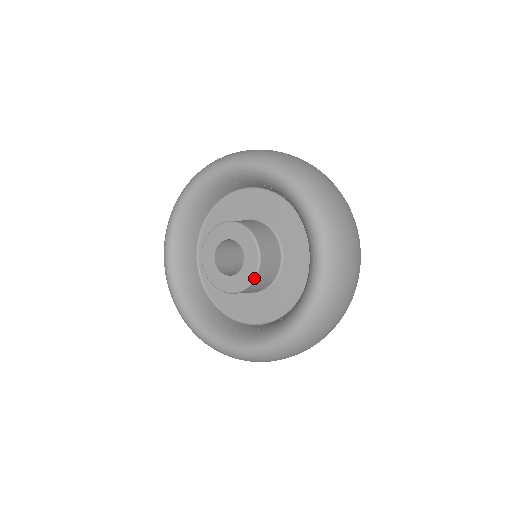
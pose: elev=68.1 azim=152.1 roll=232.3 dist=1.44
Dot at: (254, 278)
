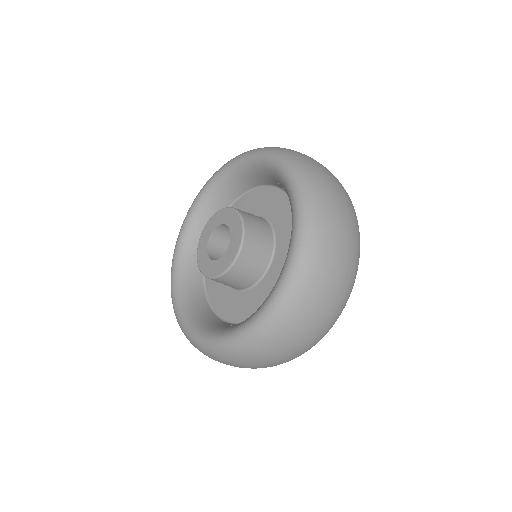
Dot at: (222, 274)
